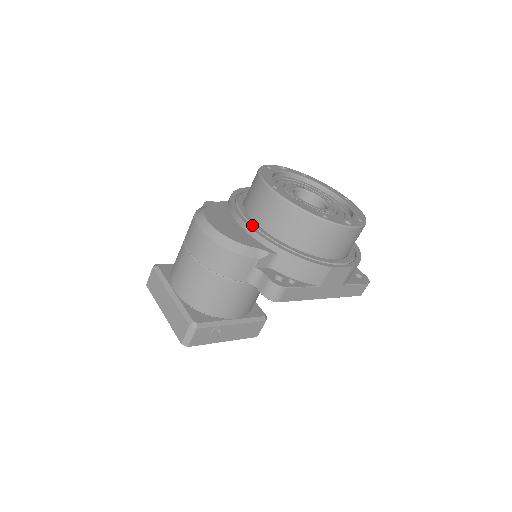
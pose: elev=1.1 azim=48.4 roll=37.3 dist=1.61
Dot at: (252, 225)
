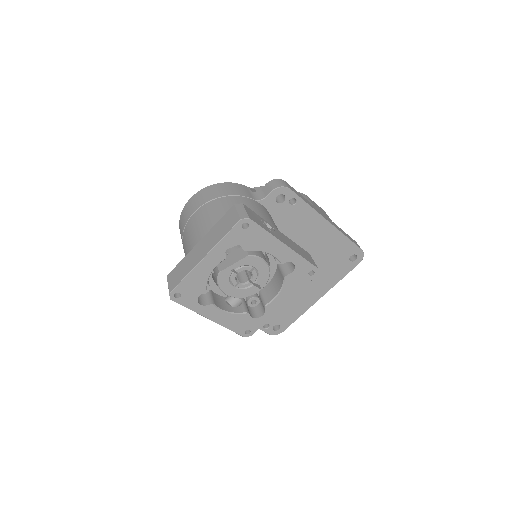
Dot at: occluded
